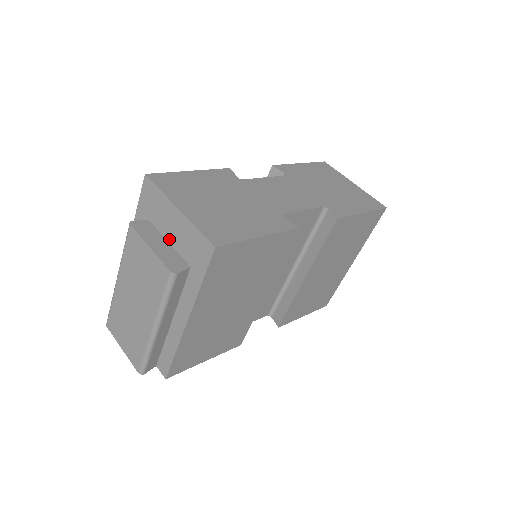
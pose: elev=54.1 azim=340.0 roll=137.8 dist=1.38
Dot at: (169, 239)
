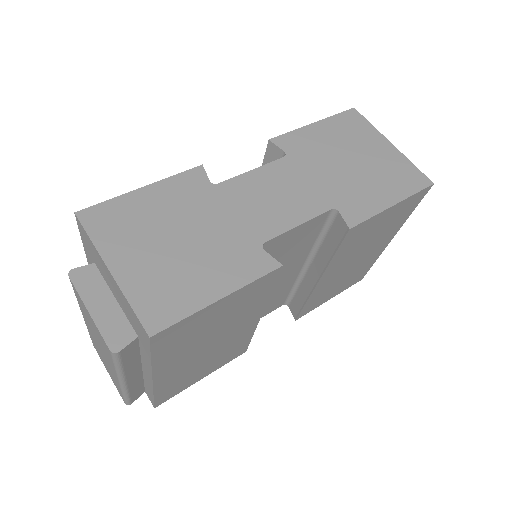
Dot at: (114, 295)
